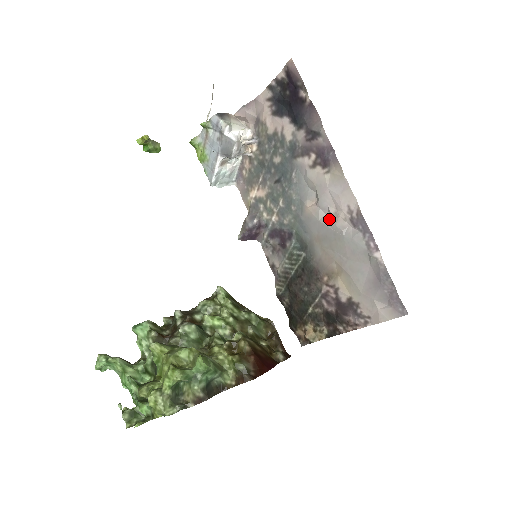
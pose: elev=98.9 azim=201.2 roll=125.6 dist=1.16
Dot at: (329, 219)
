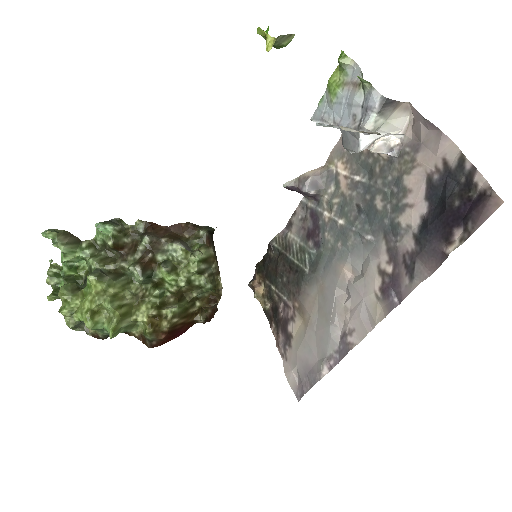
Dot at: (340, 301)
